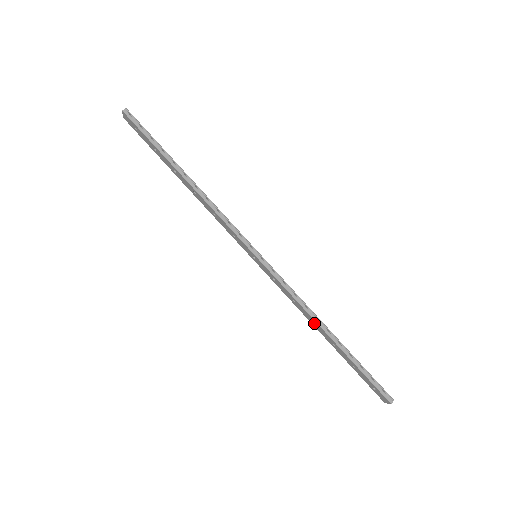
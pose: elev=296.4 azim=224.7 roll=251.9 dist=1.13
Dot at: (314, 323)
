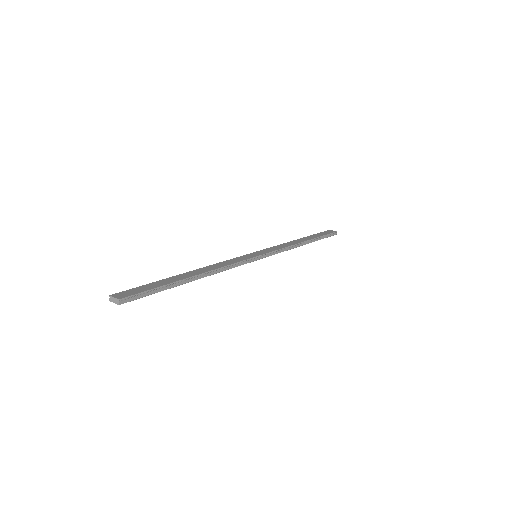
Dot at: occluded
